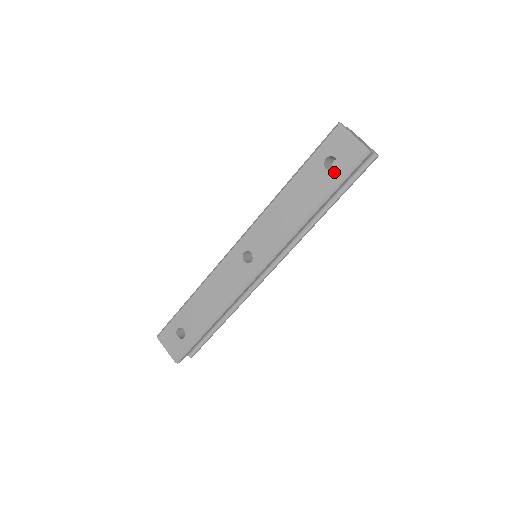
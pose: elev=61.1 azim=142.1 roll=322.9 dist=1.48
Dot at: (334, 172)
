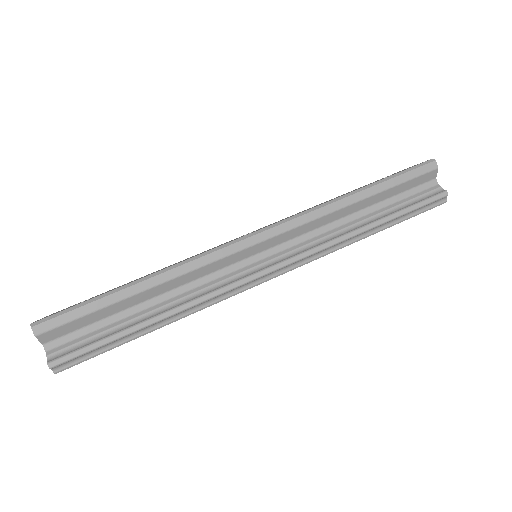
Dot at: occluded
